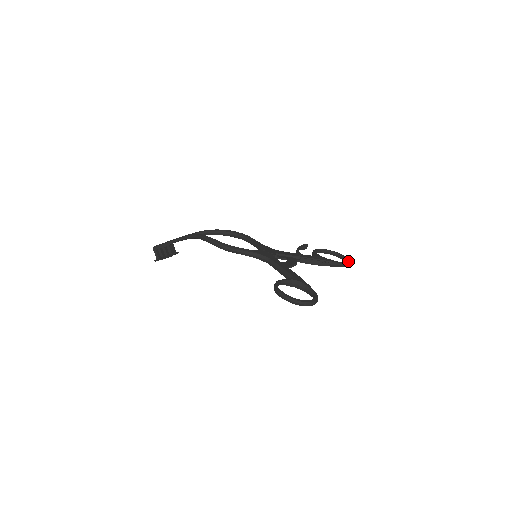
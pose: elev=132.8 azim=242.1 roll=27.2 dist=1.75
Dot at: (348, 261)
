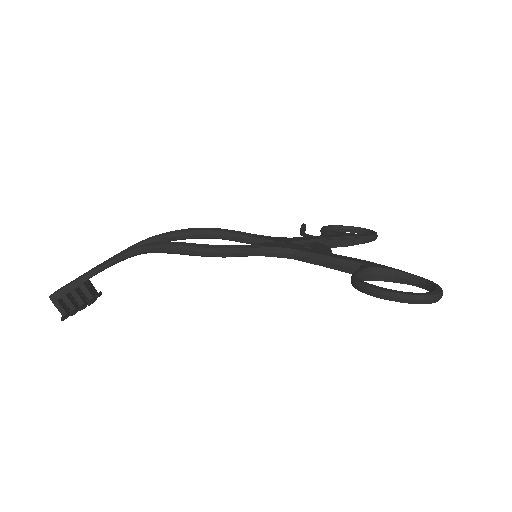
Dot at: (375, 232)
